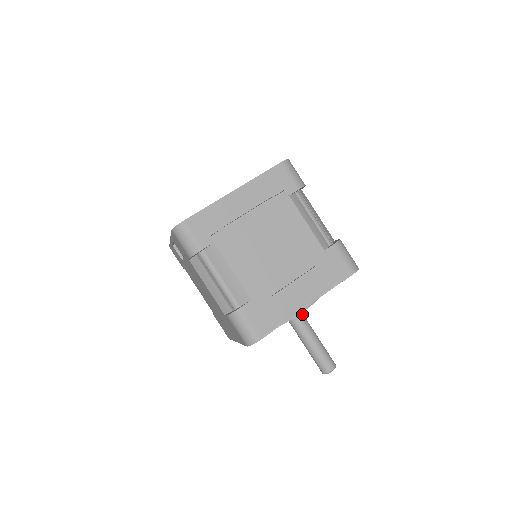
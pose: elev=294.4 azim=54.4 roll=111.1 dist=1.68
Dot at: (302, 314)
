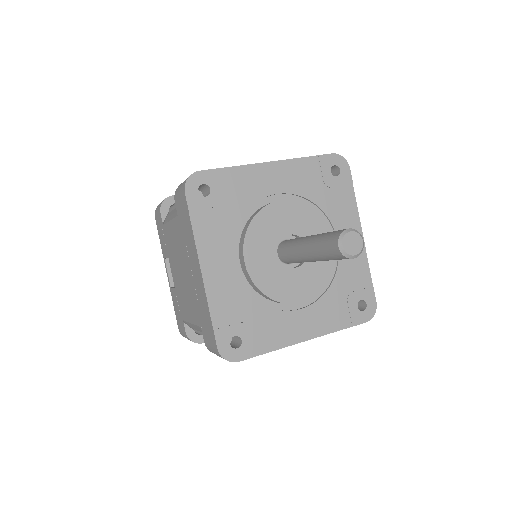
Dot at: occluded
